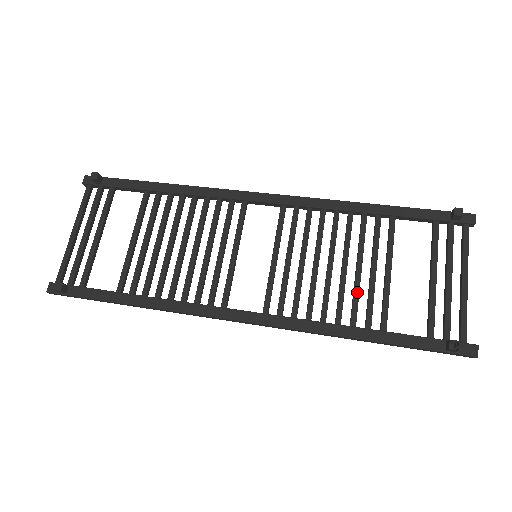
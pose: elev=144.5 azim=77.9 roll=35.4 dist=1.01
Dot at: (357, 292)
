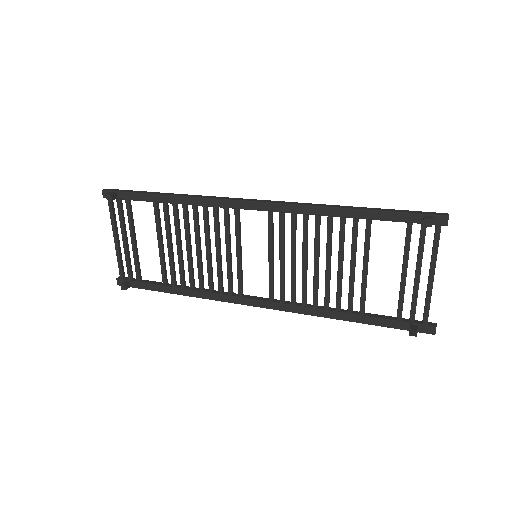
Dot at: (339, 286)
